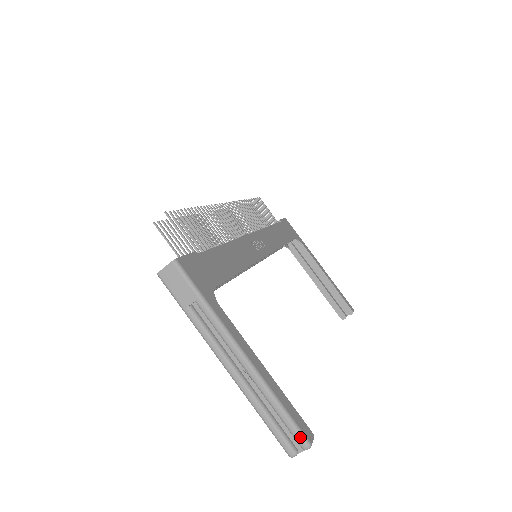
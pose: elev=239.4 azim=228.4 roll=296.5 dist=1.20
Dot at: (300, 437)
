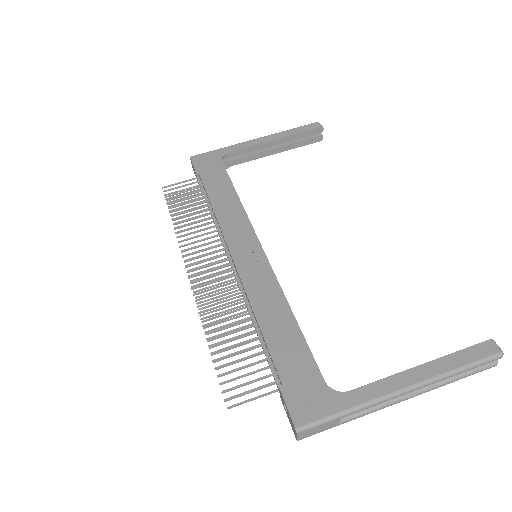
Dot at: (492, 360)
